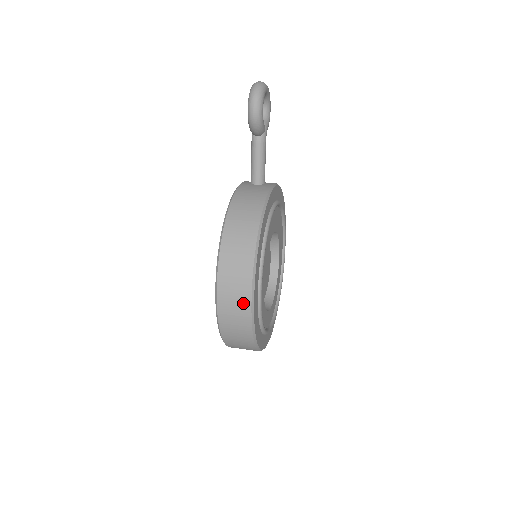
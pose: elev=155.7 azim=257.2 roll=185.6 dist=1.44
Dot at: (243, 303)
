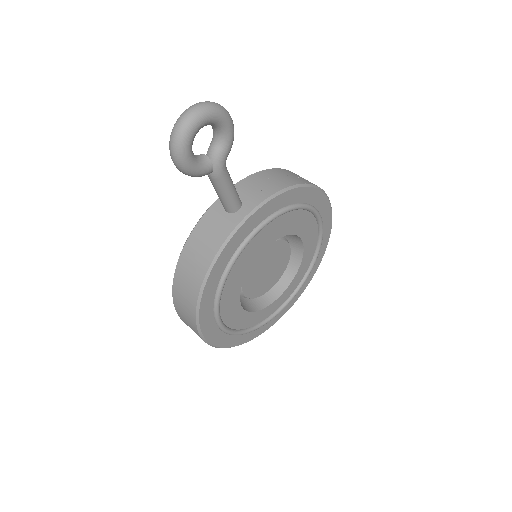
Dot at: occluded
